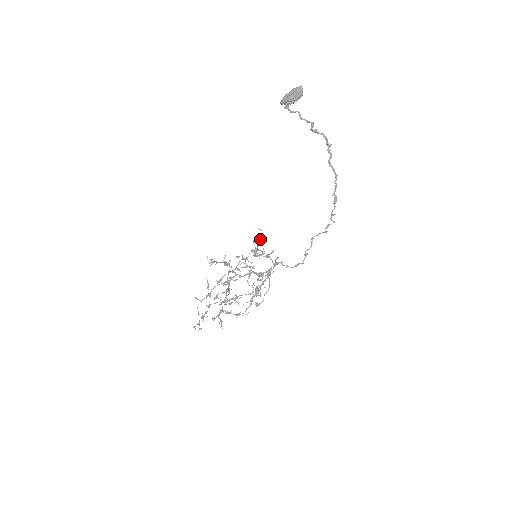
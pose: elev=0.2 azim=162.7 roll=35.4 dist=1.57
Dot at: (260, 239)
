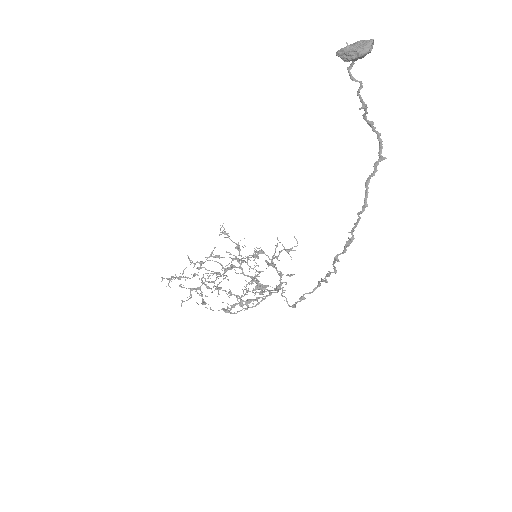
Dot at: (287, 250)
